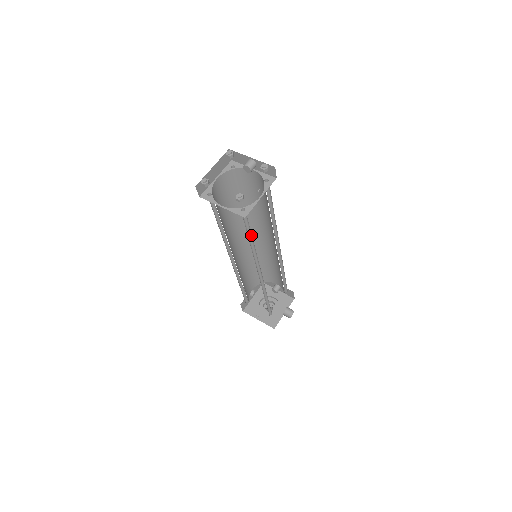
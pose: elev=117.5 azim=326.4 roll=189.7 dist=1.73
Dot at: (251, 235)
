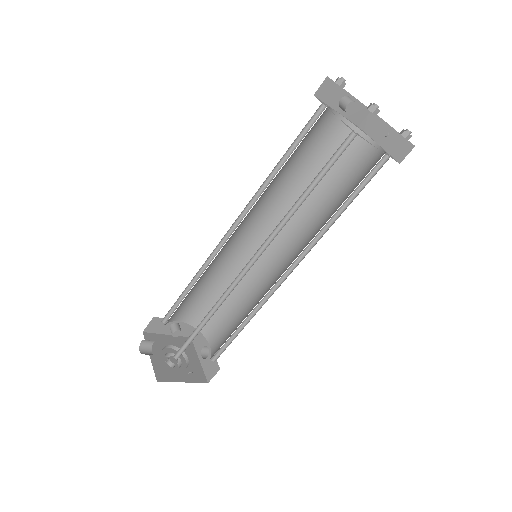
Dot at: (346, 201)
